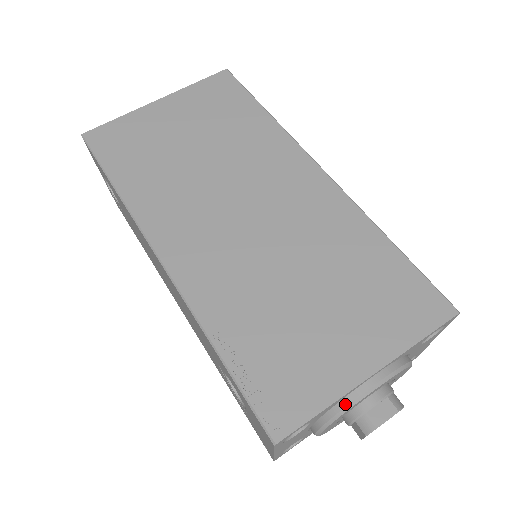
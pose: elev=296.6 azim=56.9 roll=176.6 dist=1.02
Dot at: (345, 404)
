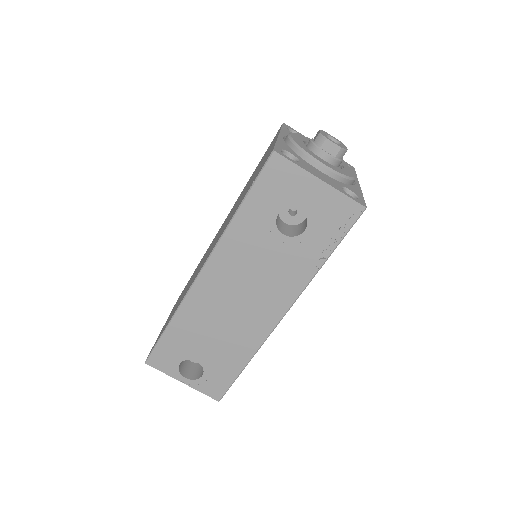
Dot at: (291, 143)
